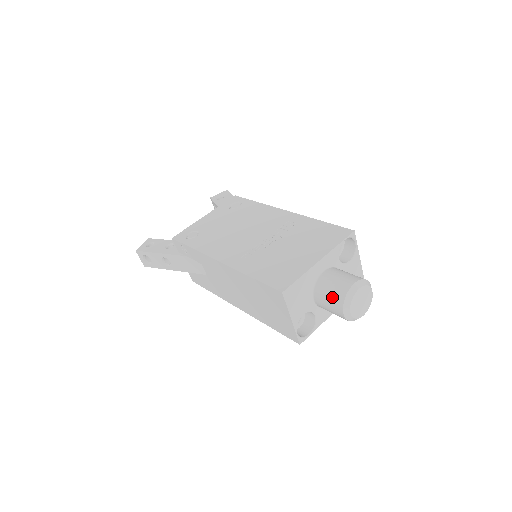
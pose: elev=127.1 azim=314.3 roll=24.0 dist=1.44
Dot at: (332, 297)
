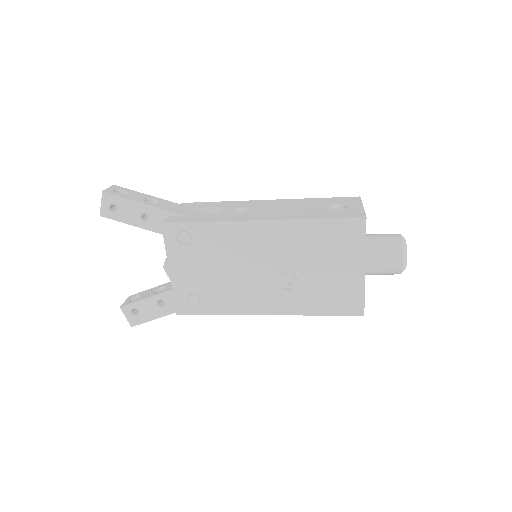
Dot at: occluded
